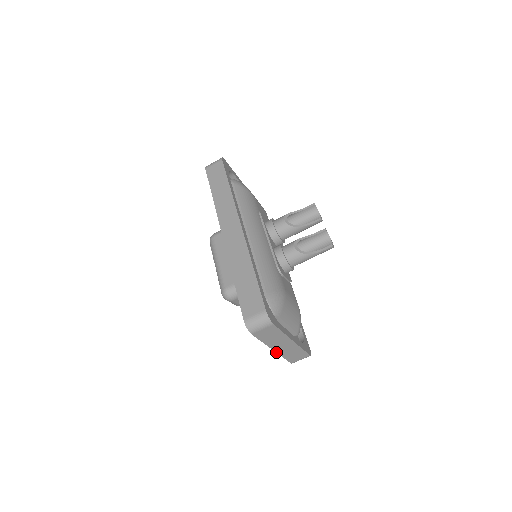
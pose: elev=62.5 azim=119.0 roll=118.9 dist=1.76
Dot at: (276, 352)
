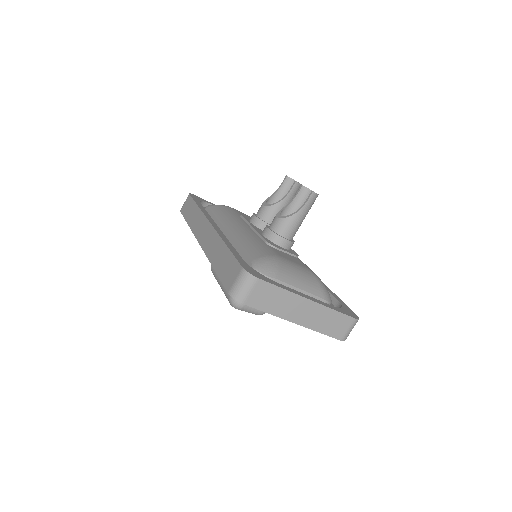
Dot at: (303, 326)
